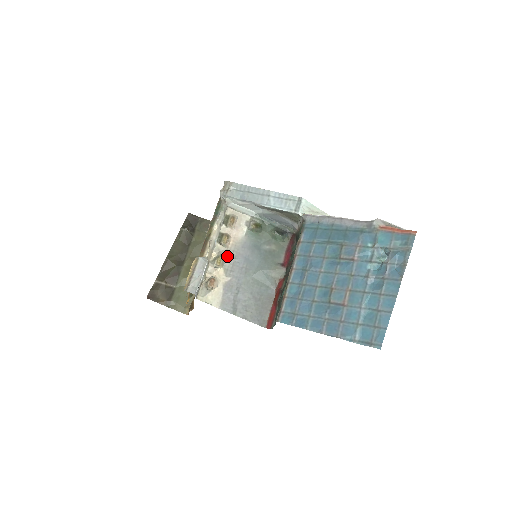
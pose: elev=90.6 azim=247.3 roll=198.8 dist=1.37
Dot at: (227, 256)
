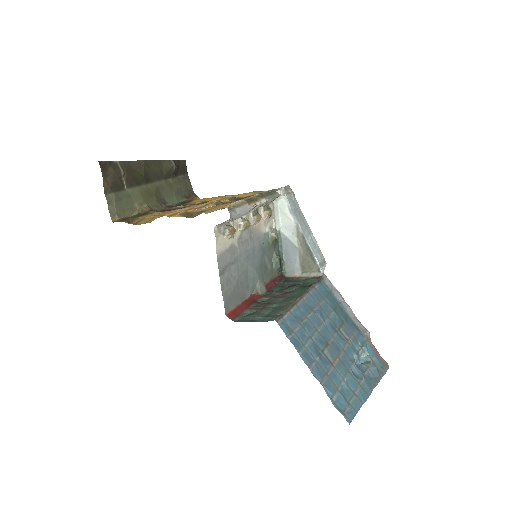
Dot at: (249, 229)
